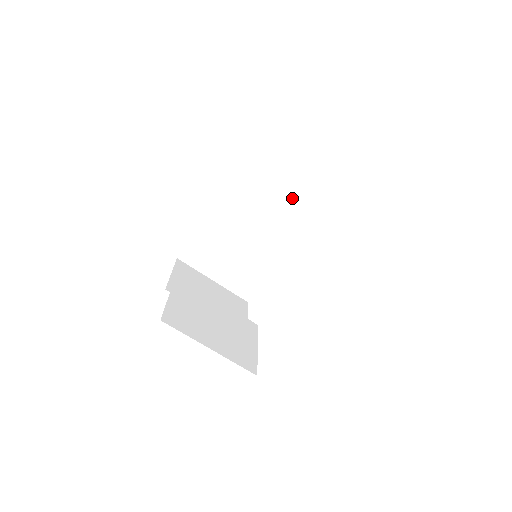
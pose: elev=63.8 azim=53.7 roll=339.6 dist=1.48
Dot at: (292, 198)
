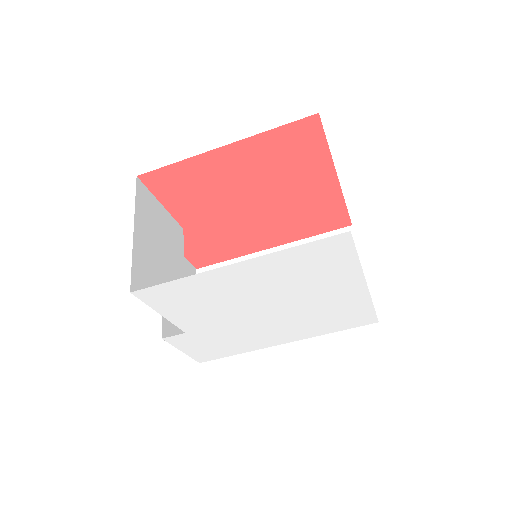
Dot at: occluded
